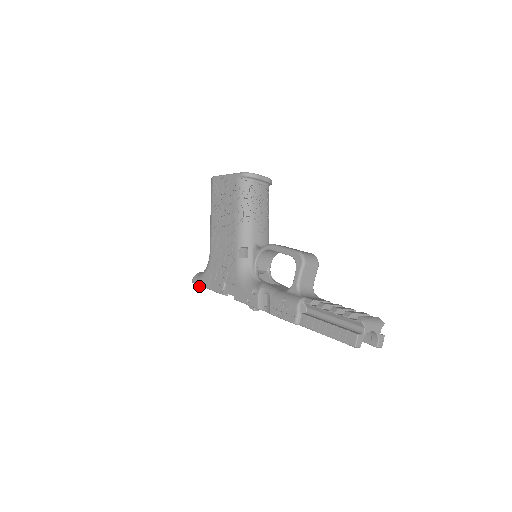
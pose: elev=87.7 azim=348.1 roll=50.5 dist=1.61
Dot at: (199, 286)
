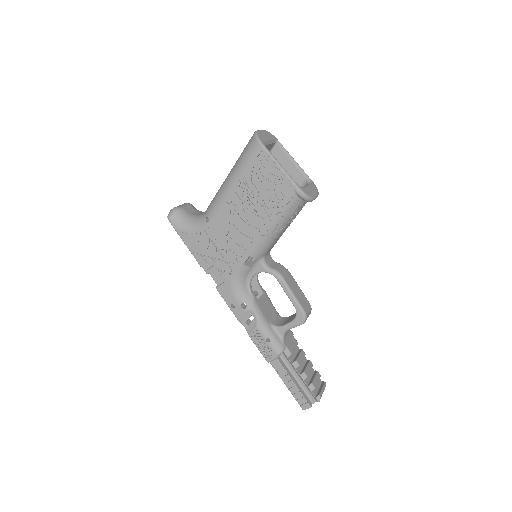
Dot at: occluded
